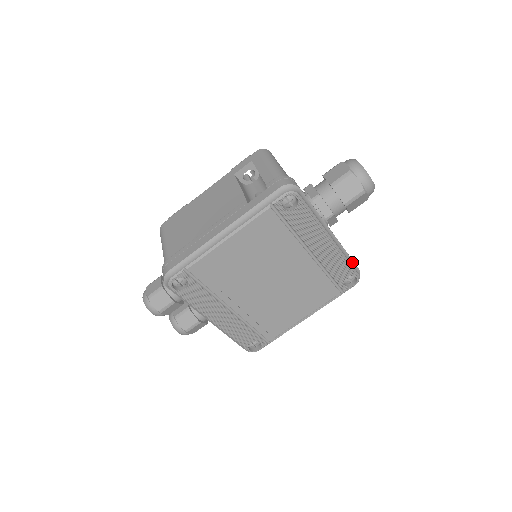
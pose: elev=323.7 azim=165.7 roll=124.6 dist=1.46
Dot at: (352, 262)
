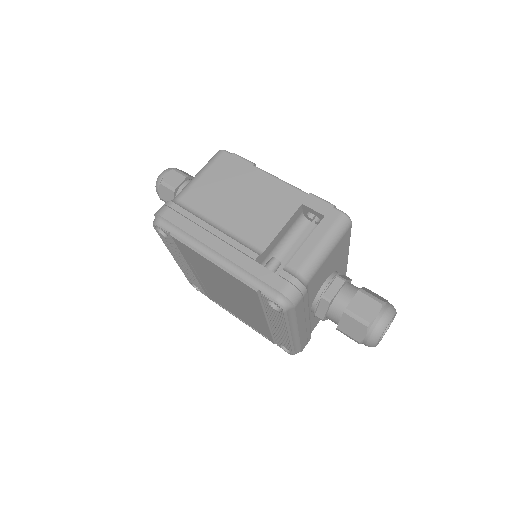
Dot at: (299, 347)
